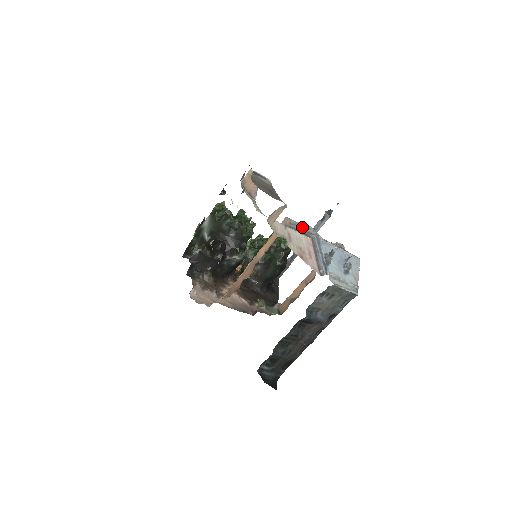
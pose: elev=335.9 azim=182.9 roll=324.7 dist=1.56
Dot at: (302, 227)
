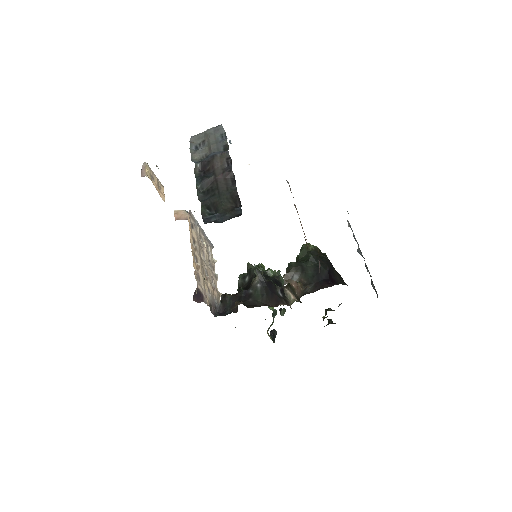
Dot at: occluded
